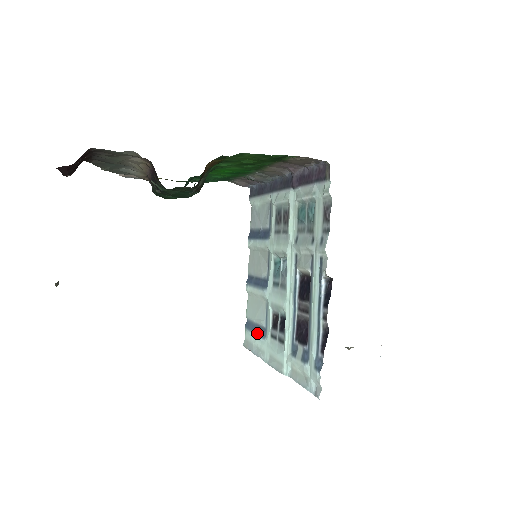
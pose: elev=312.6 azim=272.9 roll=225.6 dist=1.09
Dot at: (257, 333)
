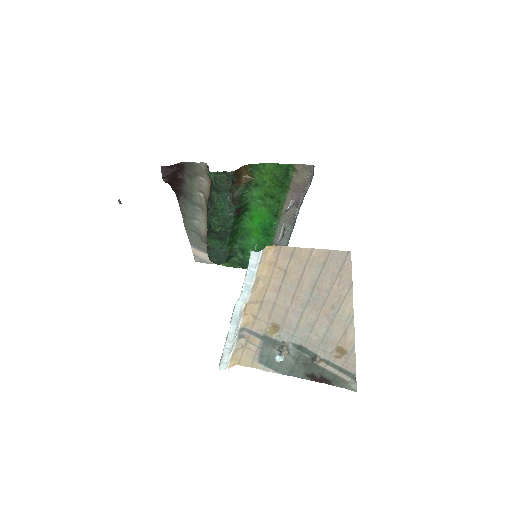
Dot at: occluded
